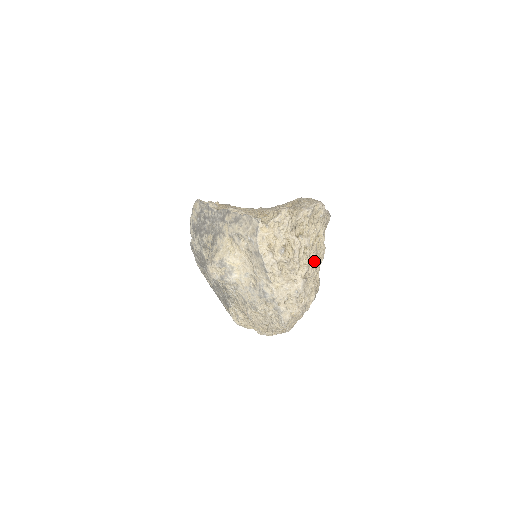
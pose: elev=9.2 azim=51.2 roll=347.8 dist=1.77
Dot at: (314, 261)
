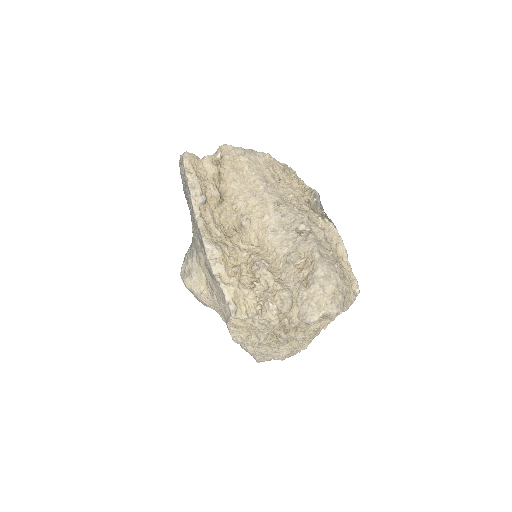
Dot at: (311, 337)
